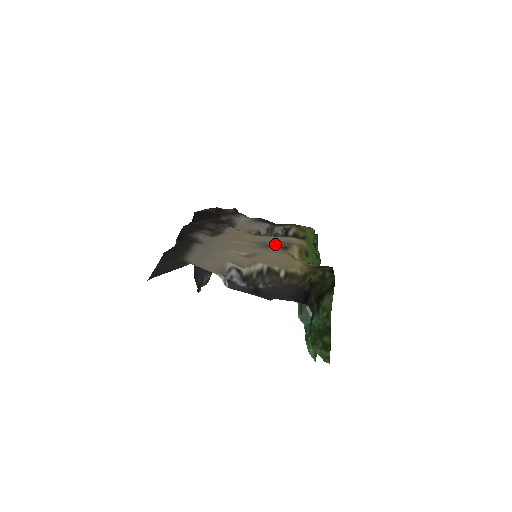
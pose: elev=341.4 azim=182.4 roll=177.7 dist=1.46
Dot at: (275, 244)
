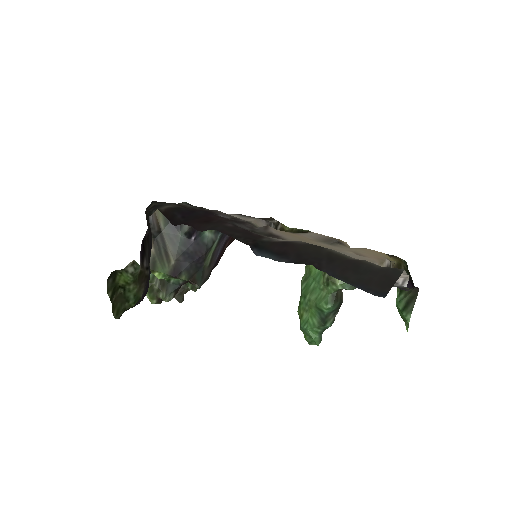
Dot at: (329, 240)
